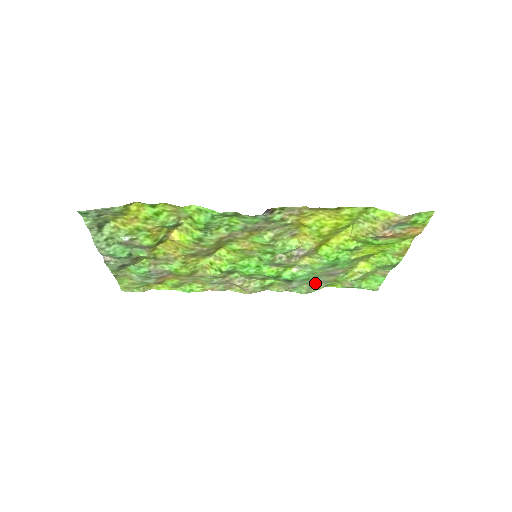
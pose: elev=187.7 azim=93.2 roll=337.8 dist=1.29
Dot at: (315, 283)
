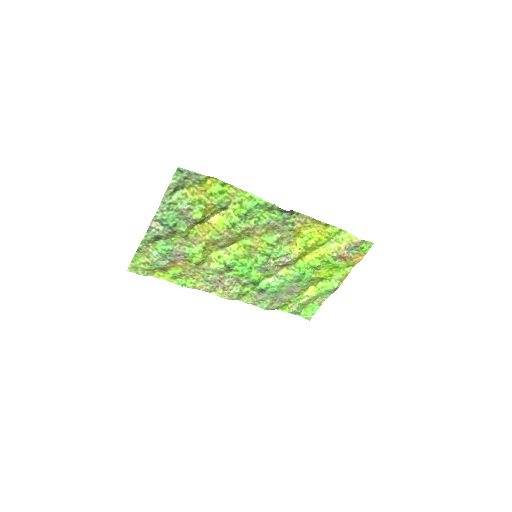
Dot at: (276, 299)
